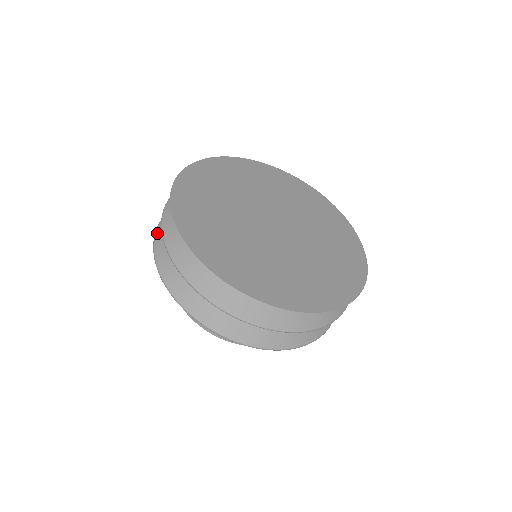
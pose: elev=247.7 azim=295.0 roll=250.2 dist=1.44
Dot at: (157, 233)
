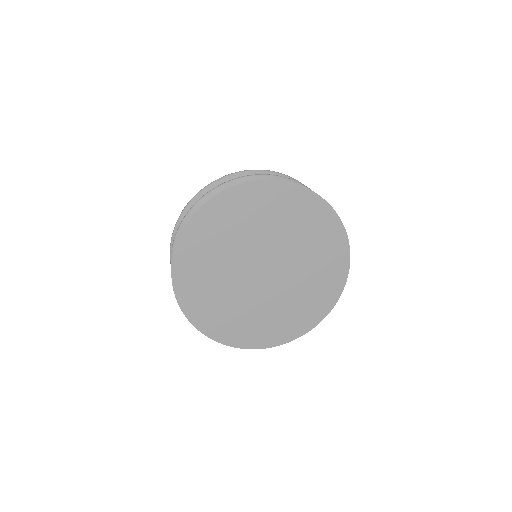
Dot at: (174, 234)
